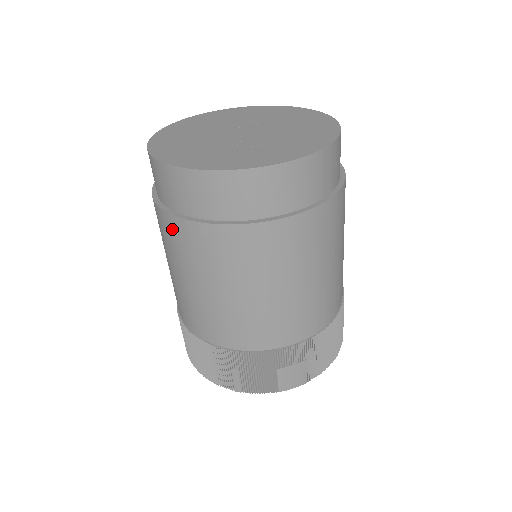
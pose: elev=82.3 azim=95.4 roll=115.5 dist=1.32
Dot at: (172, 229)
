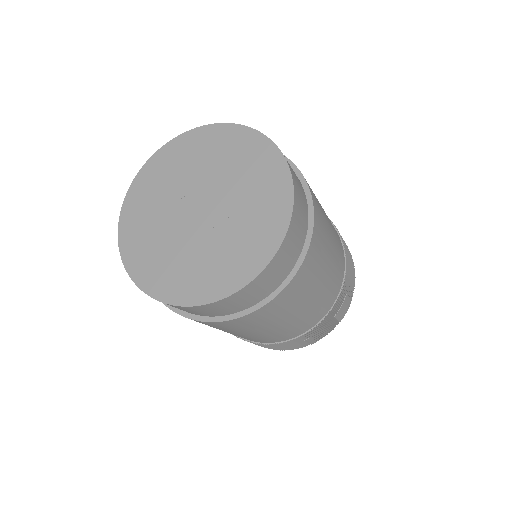
Dot at: (216, 325)
